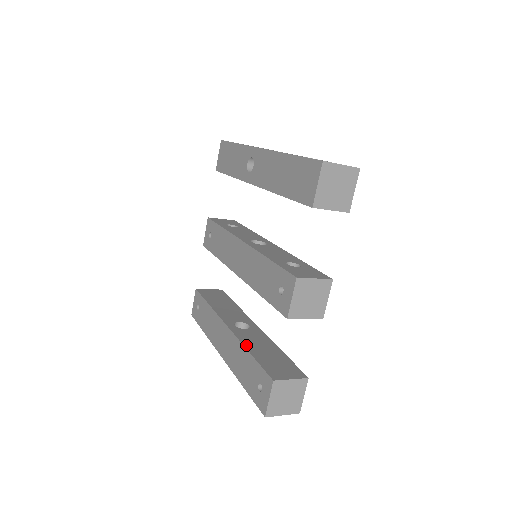
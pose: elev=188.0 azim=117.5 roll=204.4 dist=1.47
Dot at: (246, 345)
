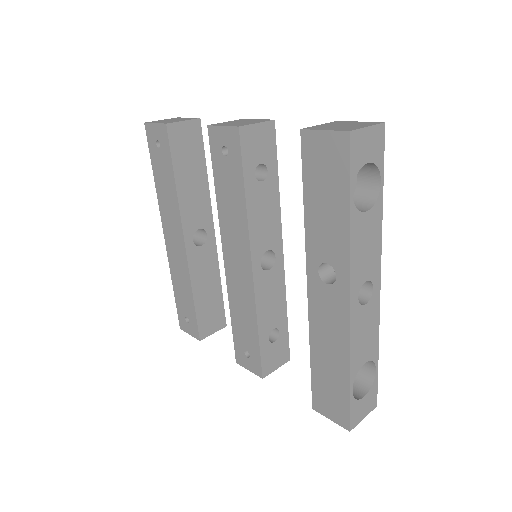
Dot at: (194, 285)
